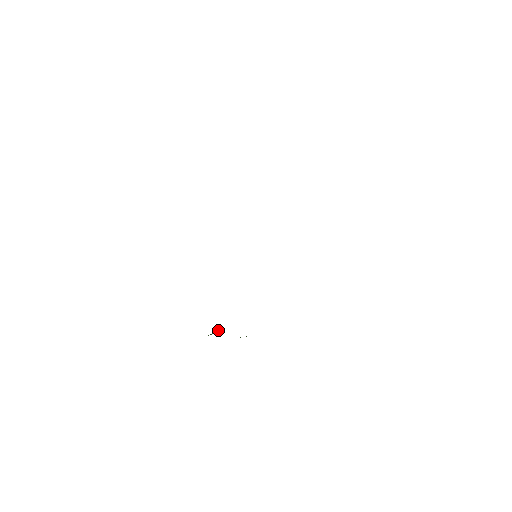
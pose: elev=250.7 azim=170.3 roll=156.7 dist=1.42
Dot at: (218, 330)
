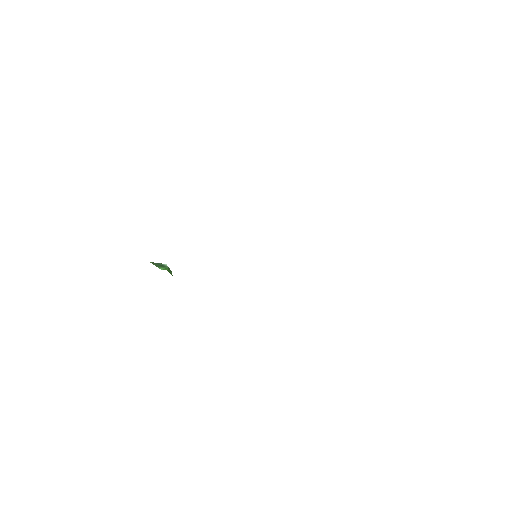
Dot at: (165, 264)
